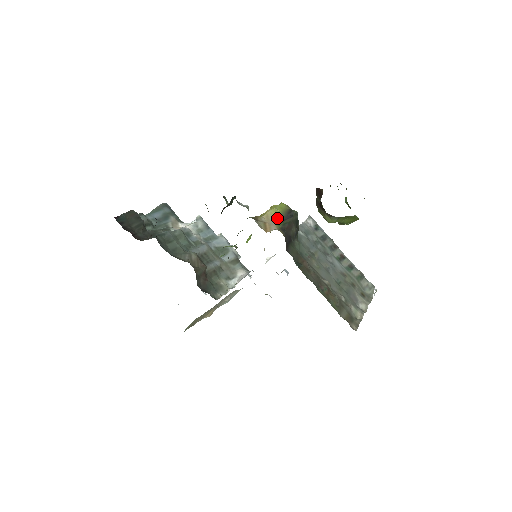
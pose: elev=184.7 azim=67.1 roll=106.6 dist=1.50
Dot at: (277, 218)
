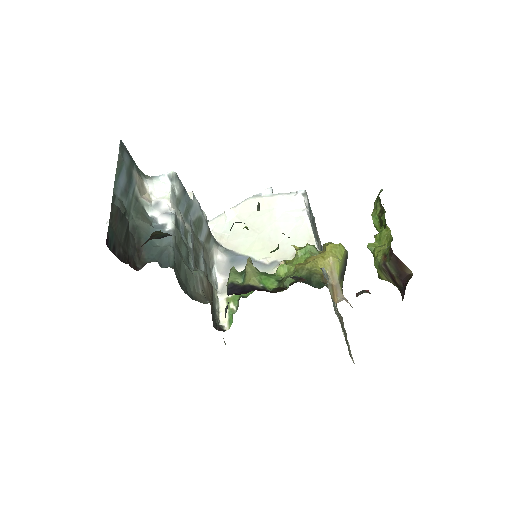
Dot at: (340, 274)
